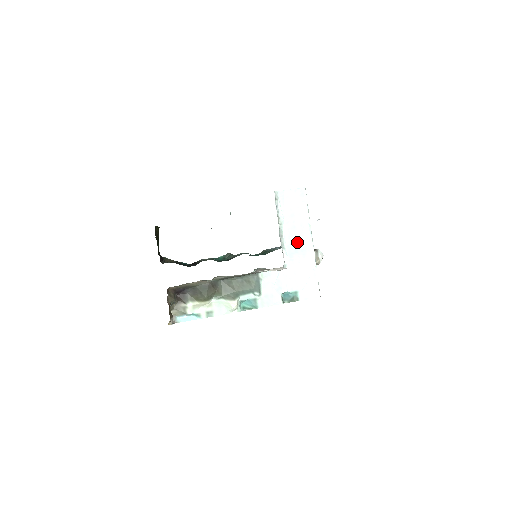
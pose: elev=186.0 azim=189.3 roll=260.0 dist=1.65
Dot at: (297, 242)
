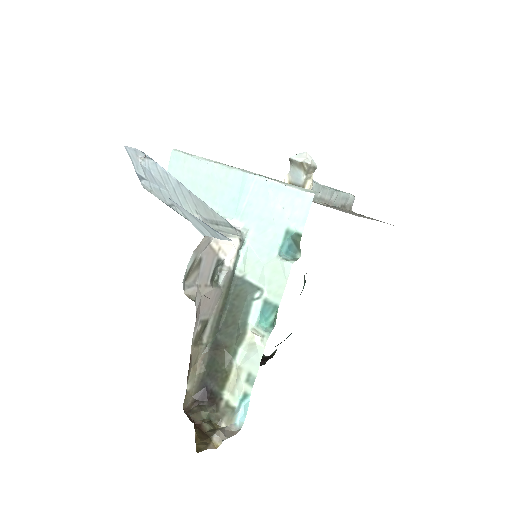
Dot at: (225, 194)
